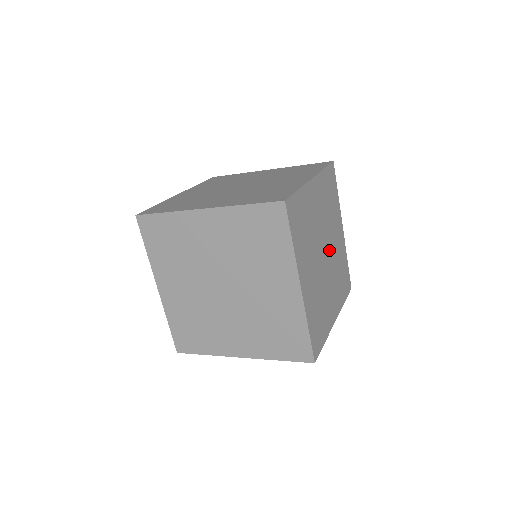
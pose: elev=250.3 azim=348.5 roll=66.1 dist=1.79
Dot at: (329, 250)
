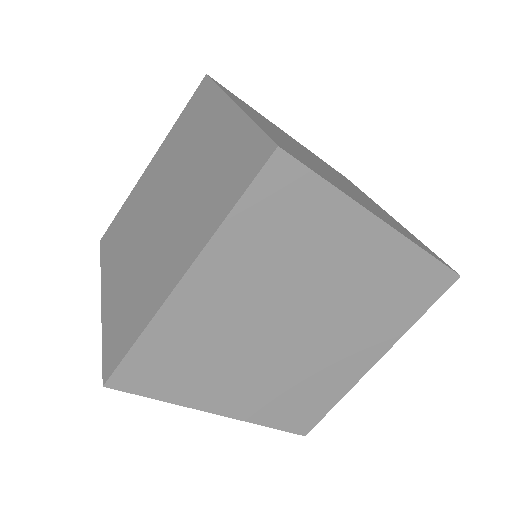
Dot at: (315, 309)
